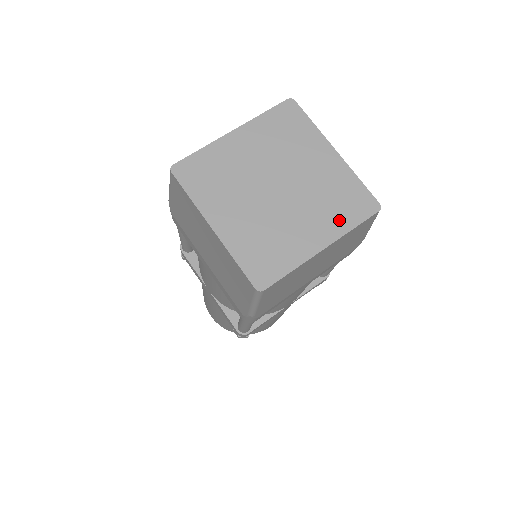
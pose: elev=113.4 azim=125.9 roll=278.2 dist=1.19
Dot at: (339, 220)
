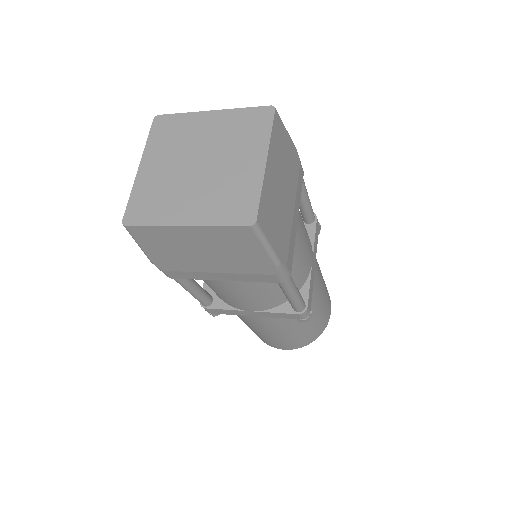
Dot at: (257, 138)
